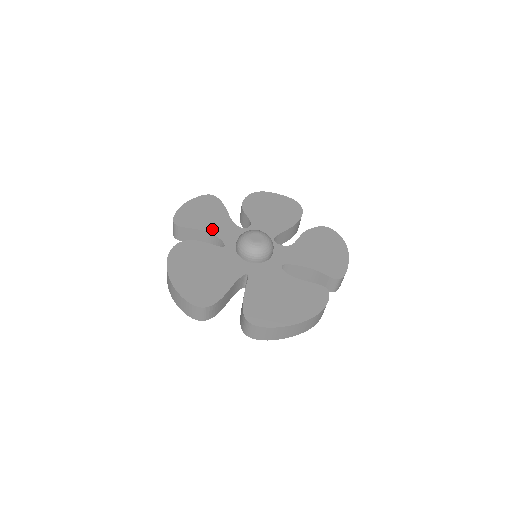
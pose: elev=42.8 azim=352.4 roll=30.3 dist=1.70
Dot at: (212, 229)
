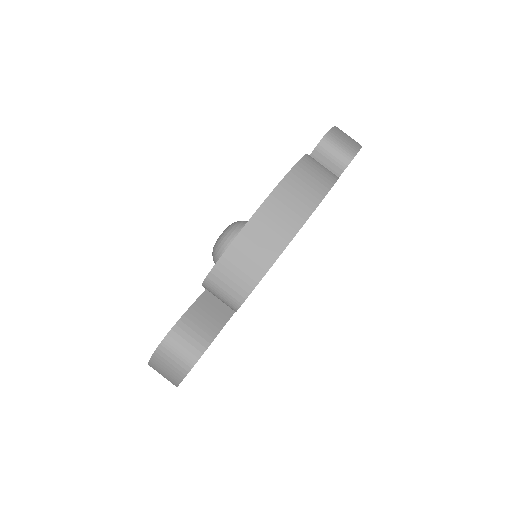
Dot at: occluded
